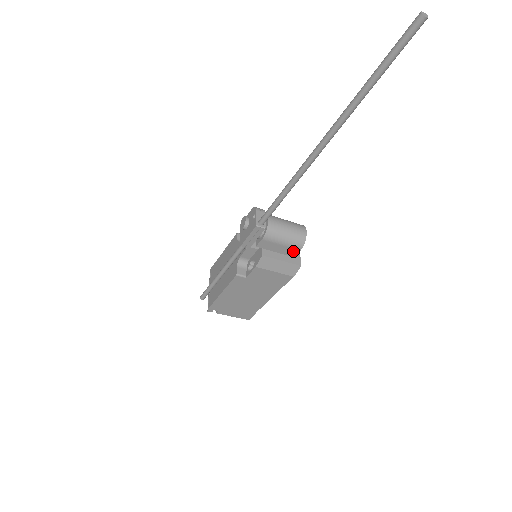
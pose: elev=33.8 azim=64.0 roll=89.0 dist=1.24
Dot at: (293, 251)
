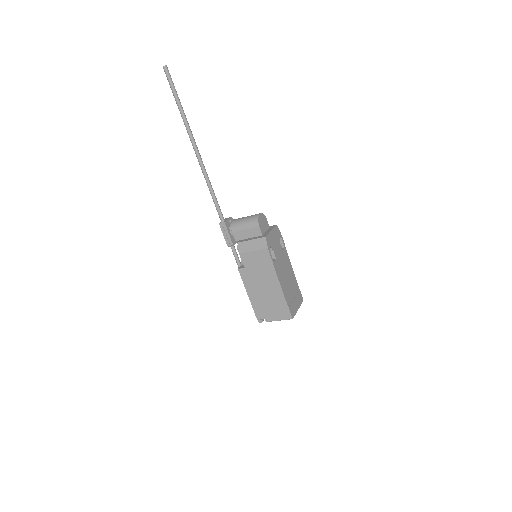
Dot at: (257, 230)
